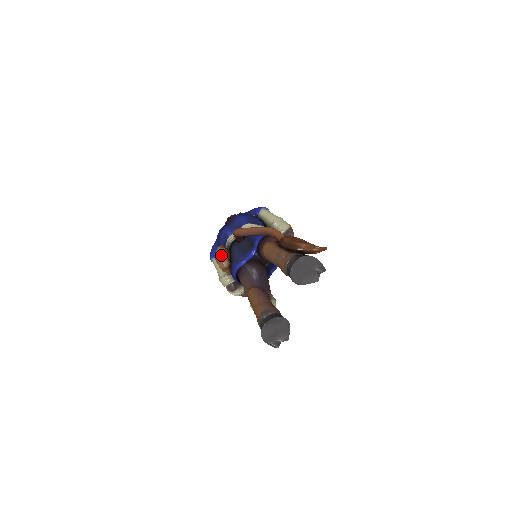
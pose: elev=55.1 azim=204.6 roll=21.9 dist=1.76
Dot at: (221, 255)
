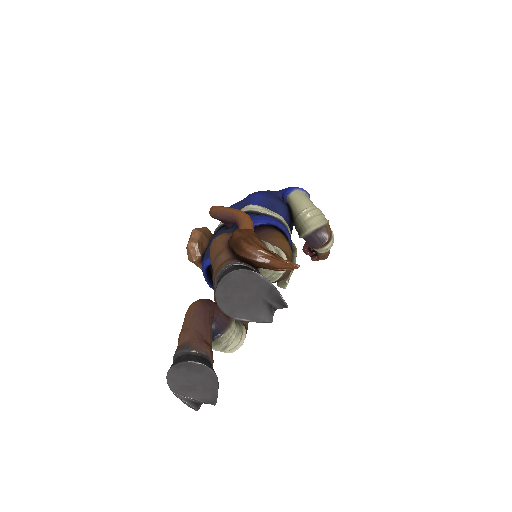
Dot at: (191, 241)
